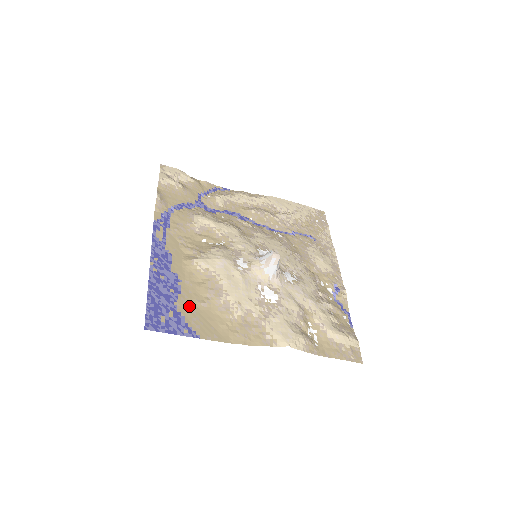
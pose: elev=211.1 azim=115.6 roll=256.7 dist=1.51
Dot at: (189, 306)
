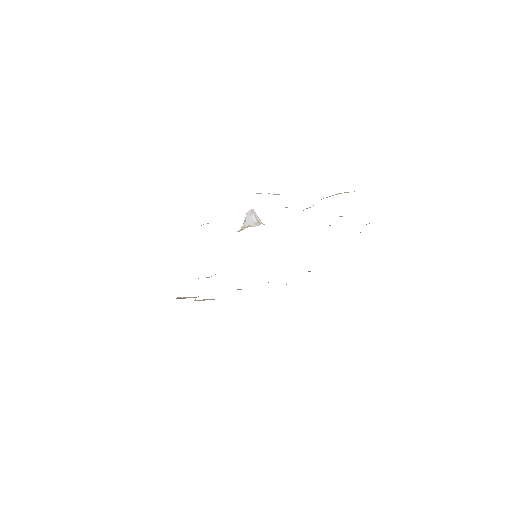
Dot at: occluded
